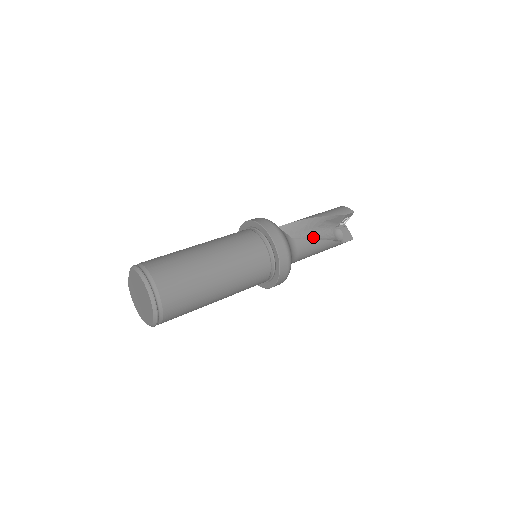
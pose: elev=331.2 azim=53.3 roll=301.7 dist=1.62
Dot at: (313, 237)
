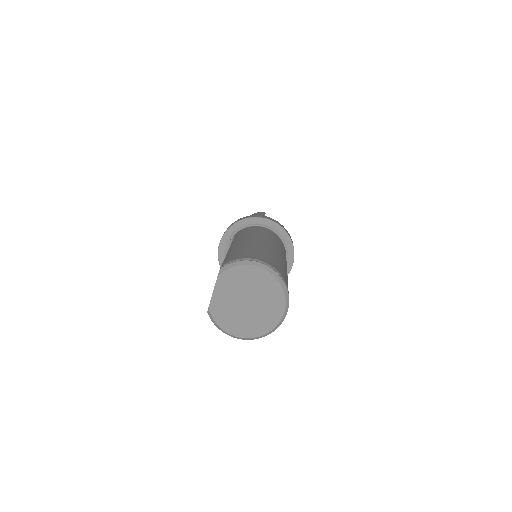
Dot at: occluded
